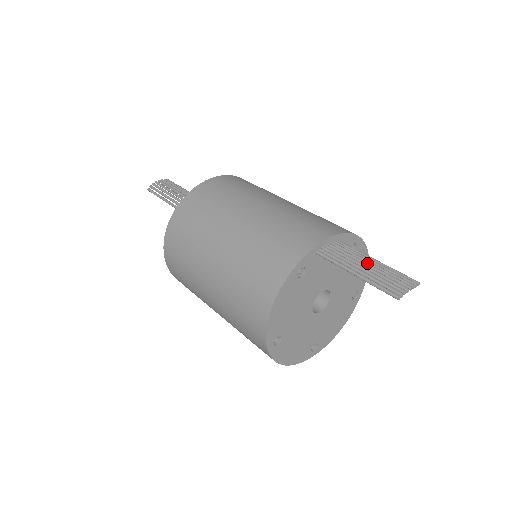
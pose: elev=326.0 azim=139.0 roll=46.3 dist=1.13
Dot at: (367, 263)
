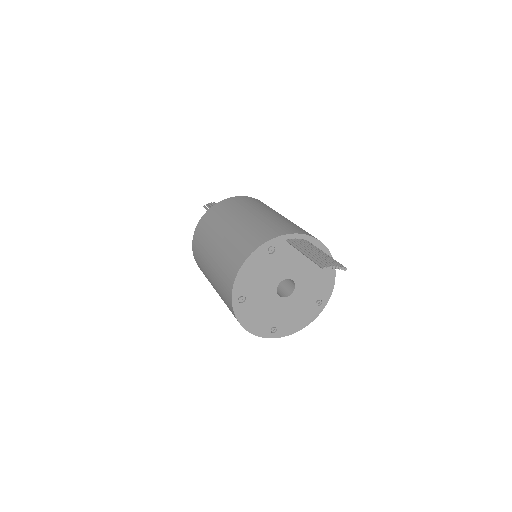
Dot at: (317, 251)
